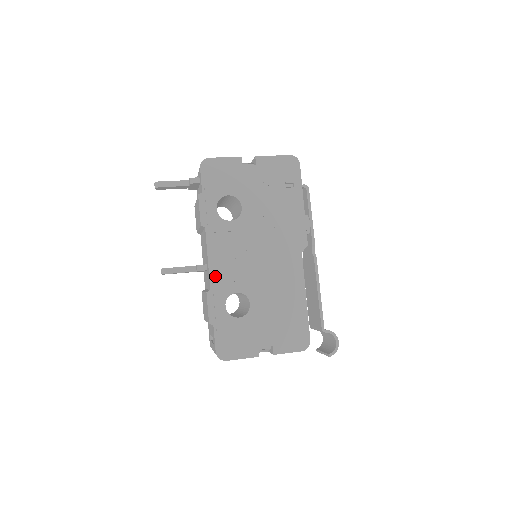
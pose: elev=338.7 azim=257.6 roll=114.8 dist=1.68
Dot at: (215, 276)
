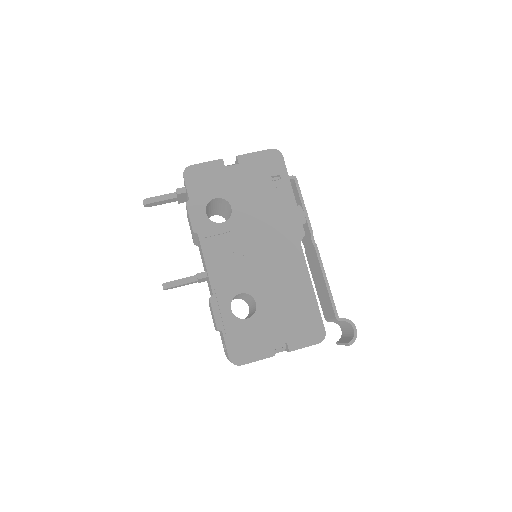
Dot at: (216, 280)
